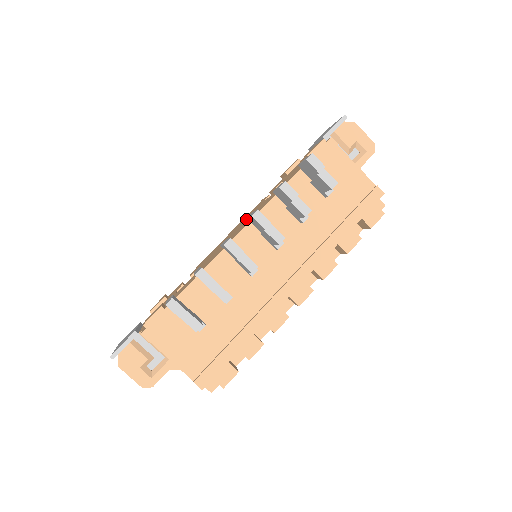
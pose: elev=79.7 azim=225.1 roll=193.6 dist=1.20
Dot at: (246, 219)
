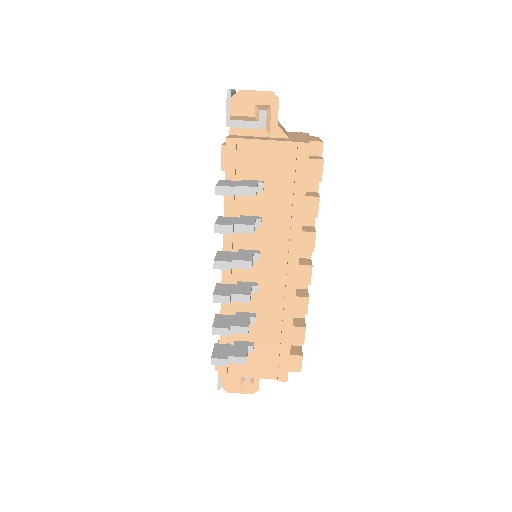
Dot at: occluded
